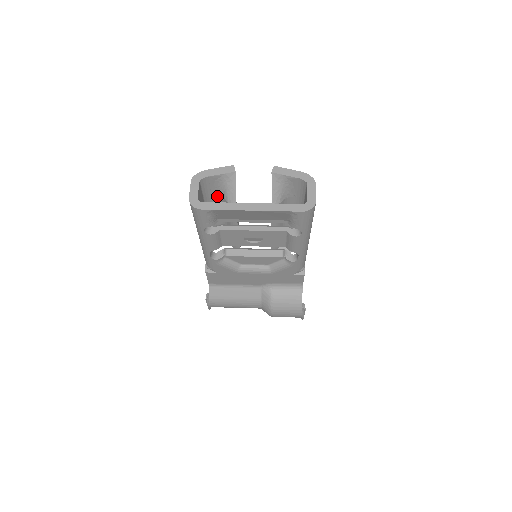
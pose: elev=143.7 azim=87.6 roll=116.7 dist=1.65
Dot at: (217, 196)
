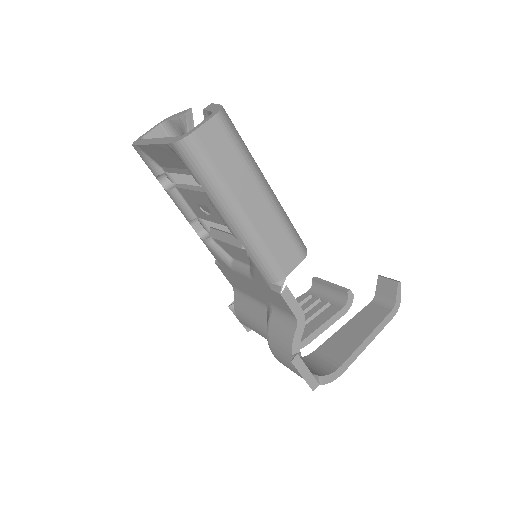
Dot at: occluded
